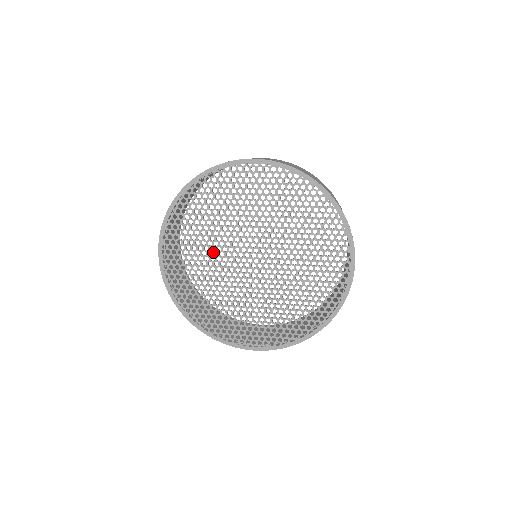
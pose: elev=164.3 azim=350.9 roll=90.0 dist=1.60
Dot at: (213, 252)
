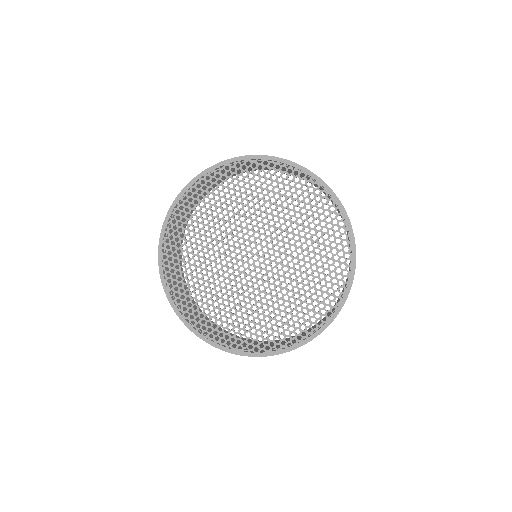
Dot at: (217, 236)
